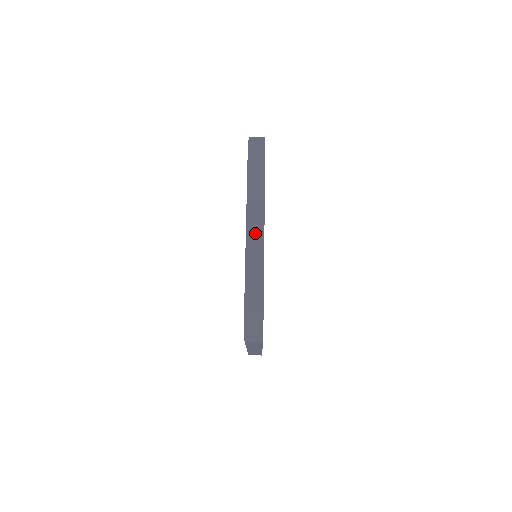
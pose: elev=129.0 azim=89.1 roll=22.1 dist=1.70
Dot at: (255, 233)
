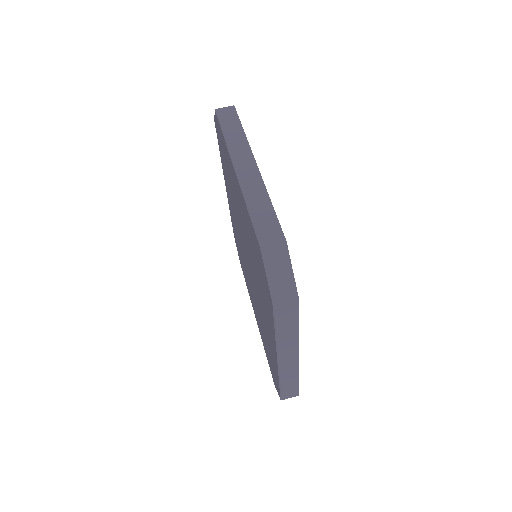
Dot at: (248, 174)
